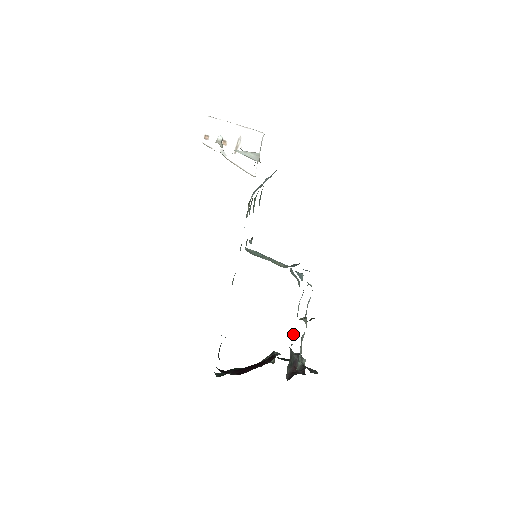
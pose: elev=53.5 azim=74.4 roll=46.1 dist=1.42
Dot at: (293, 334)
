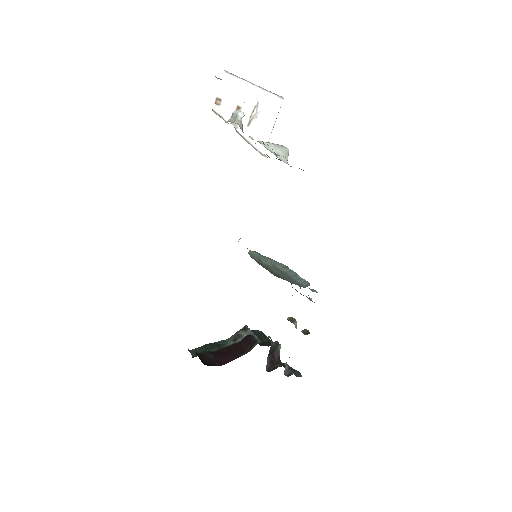
Dot at: occluded
